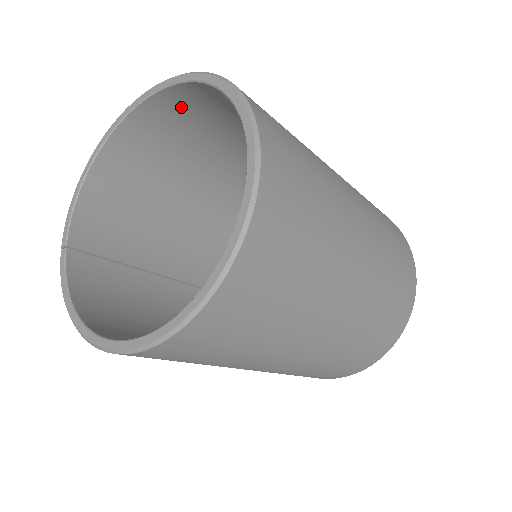
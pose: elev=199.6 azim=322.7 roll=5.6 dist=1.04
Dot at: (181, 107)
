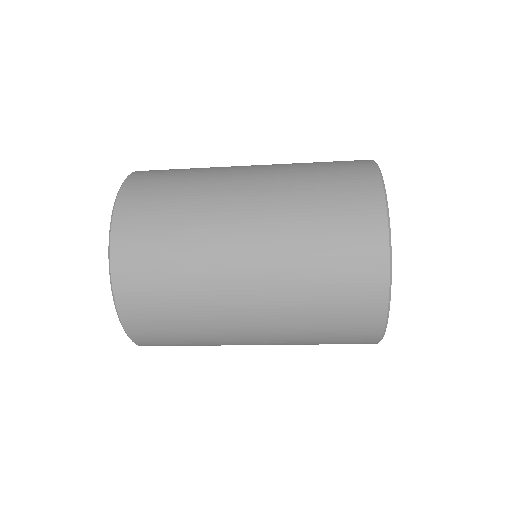
Dot at: occluded
